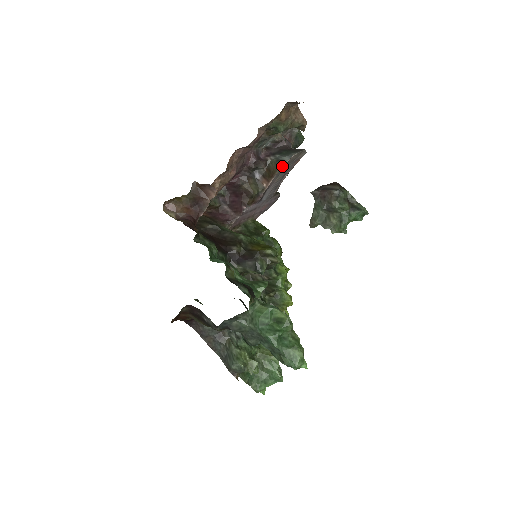
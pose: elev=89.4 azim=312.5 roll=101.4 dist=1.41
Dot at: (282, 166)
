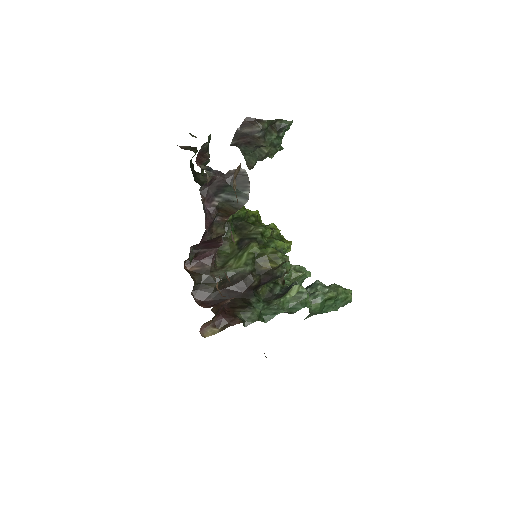
Dot at: occluded
